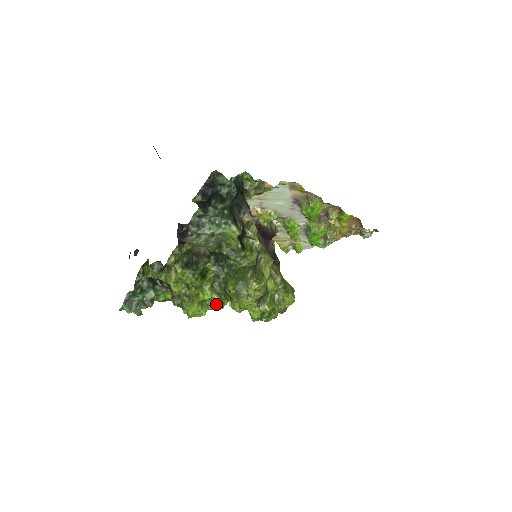
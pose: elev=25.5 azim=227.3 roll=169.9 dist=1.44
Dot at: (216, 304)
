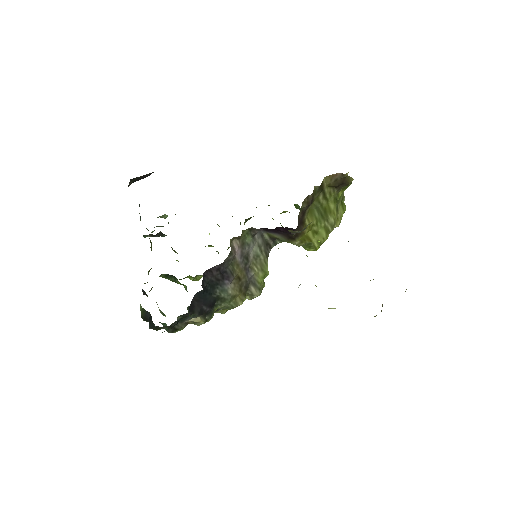
Dot at: occluded
